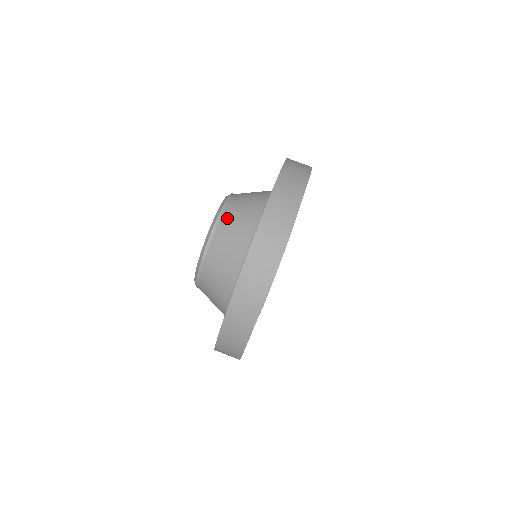
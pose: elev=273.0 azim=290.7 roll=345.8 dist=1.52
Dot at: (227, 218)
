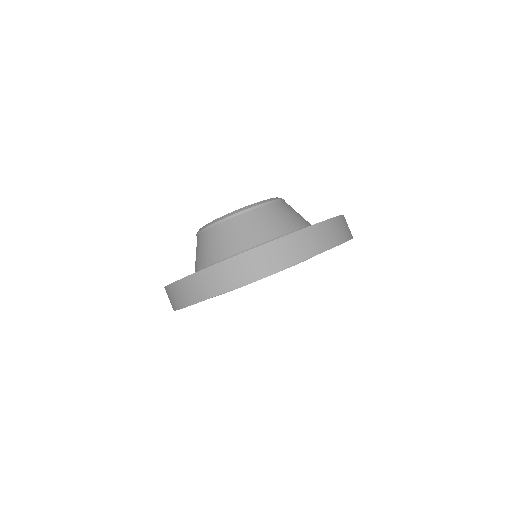
Dot at: (289, 205)
